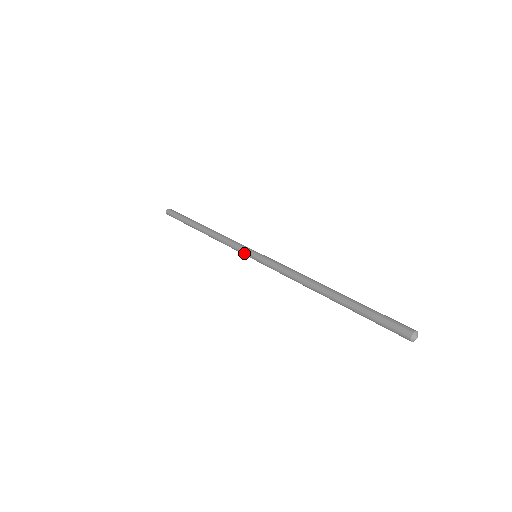
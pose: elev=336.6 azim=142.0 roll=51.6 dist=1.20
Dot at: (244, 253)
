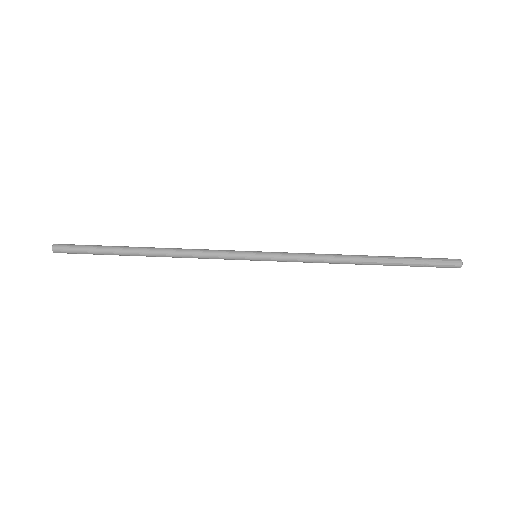
Dot at: (240, 256)
